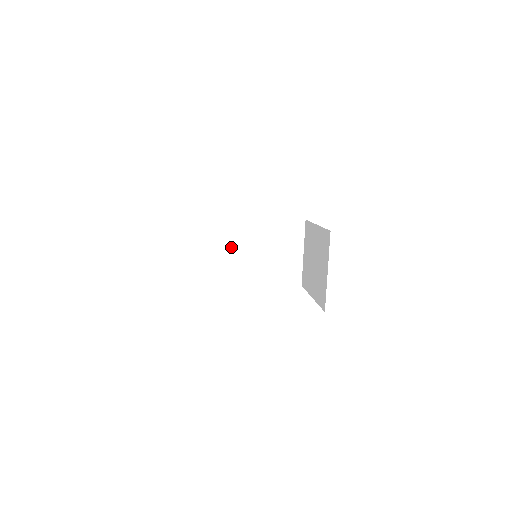
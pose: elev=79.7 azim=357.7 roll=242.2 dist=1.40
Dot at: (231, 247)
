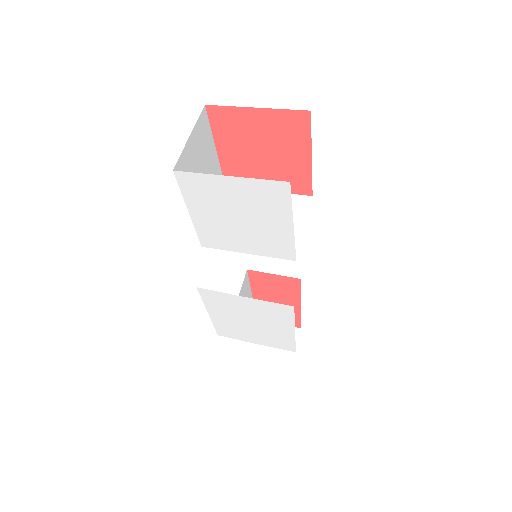
Dot at: occluded
